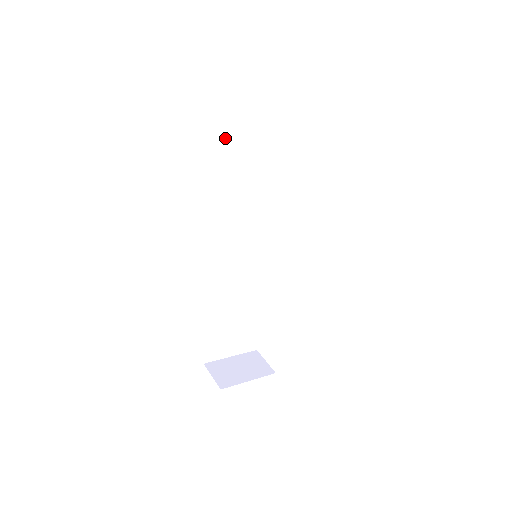
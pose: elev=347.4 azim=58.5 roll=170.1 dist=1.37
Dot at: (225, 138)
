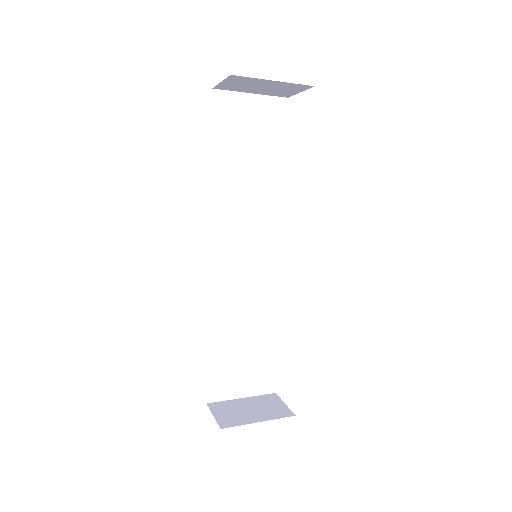
Dot at: (212, 123)
